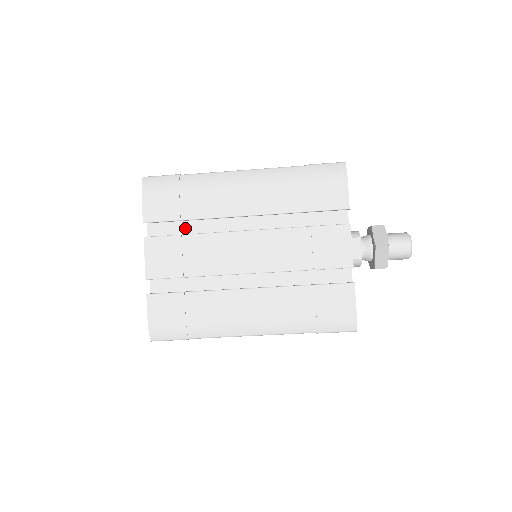
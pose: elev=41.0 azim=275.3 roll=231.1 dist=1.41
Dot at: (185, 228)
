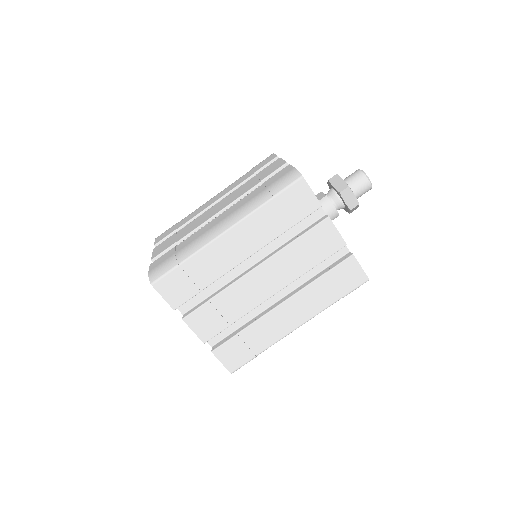
Dot at: occluded
